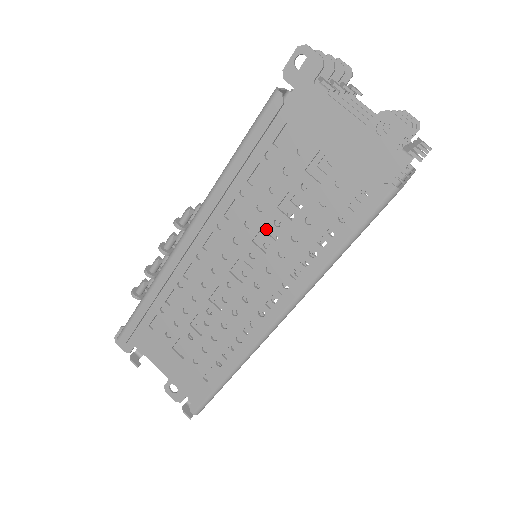
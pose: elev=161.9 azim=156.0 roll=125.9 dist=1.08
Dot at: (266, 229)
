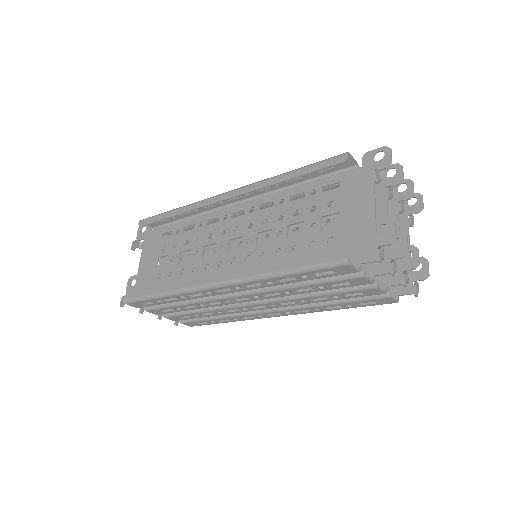
Dot at: occluded
